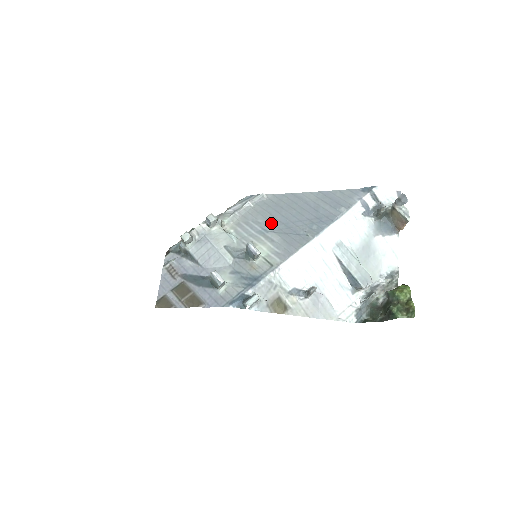
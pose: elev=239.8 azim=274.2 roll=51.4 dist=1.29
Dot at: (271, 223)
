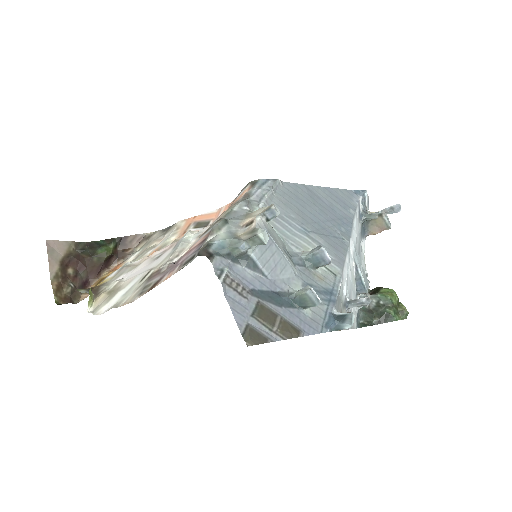
Dot at: (305, 220)
